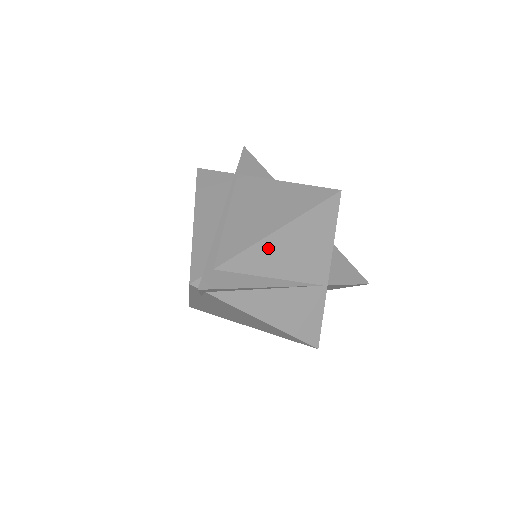
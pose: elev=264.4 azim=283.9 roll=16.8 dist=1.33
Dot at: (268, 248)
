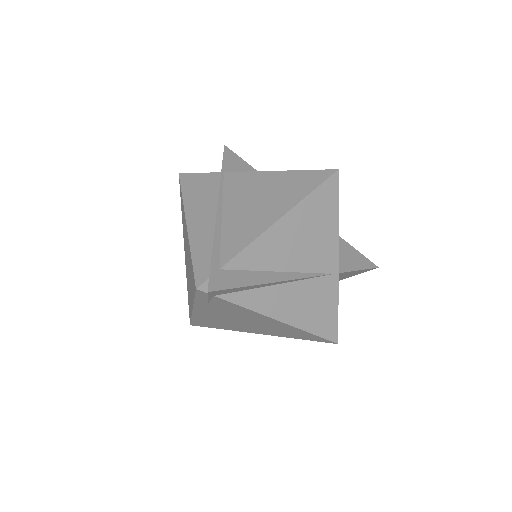
Dot at: (273, 239)
